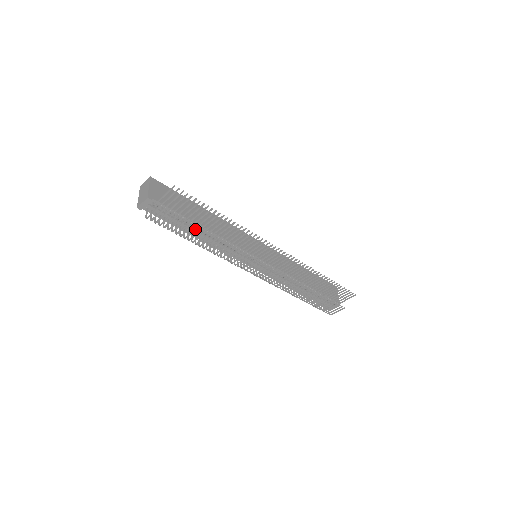
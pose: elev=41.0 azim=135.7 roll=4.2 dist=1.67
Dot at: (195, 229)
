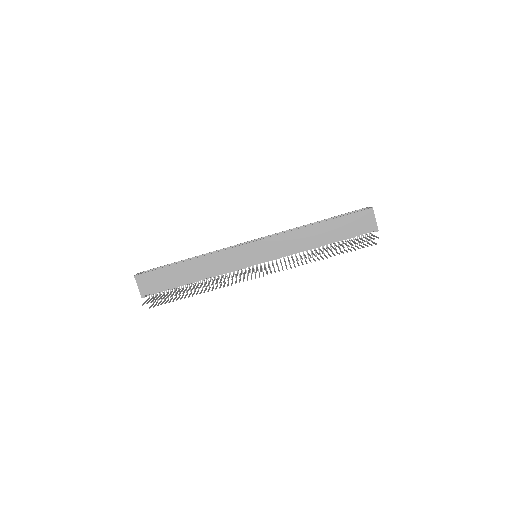
Dot at: (184, 298)
